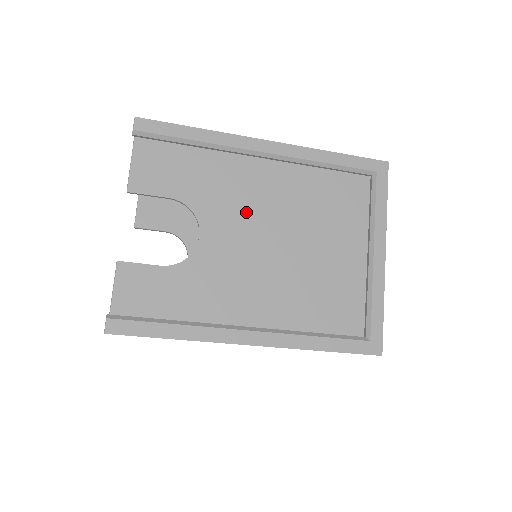
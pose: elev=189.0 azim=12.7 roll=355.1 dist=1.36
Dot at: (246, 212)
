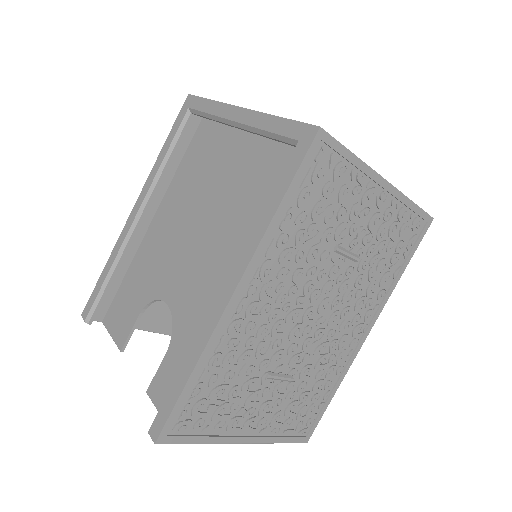
Dot at: (173, 250)
